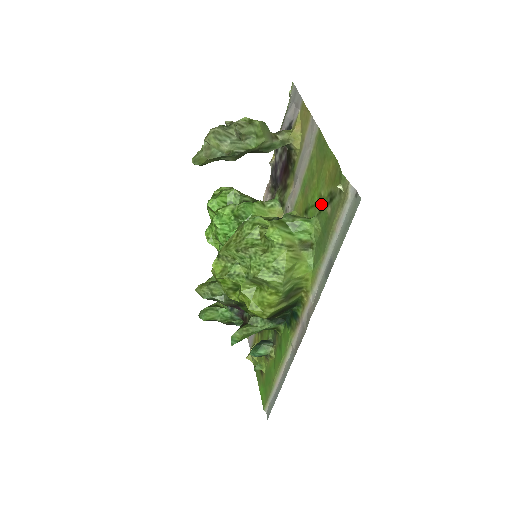
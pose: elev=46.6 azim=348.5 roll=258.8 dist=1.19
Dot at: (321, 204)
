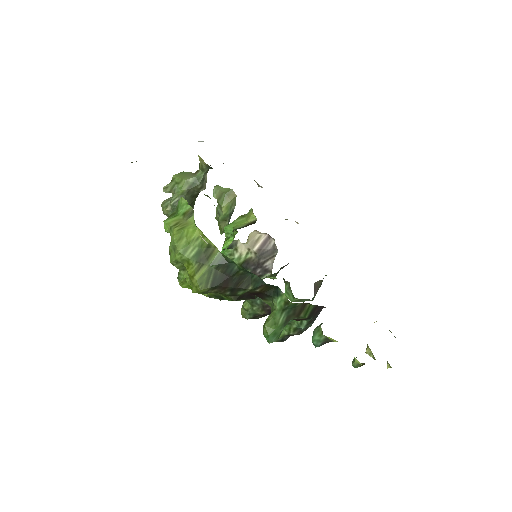
Dot at: occluded
